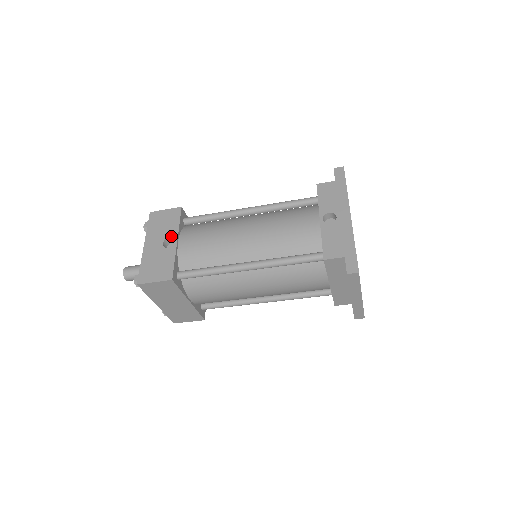
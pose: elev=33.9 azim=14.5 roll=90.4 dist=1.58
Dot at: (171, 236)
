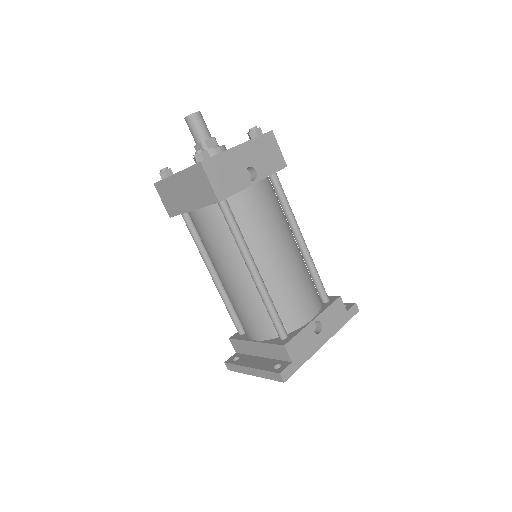
Dot at: (258, 173)
